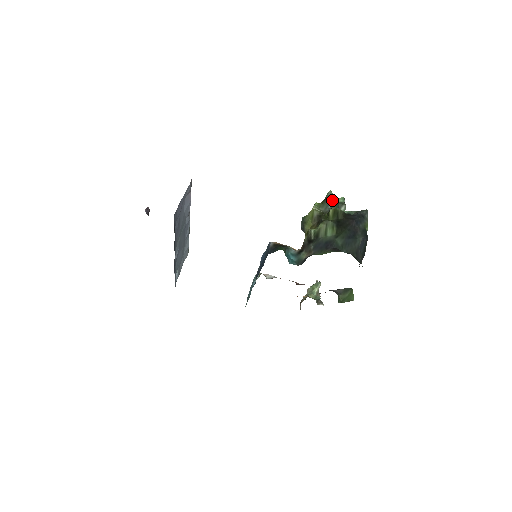
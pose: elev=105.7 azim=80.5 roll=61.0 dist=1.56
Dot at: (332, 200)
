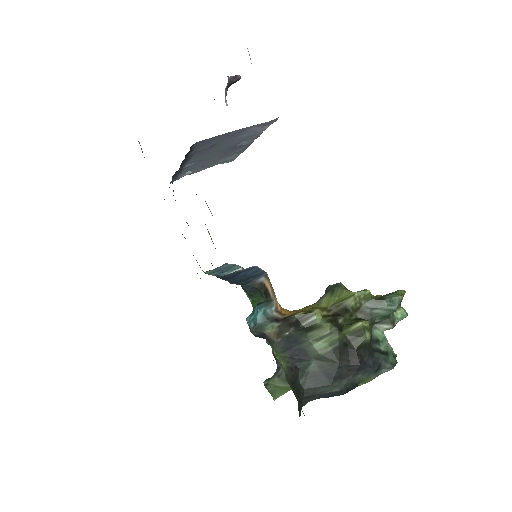
Dot at: (386, 309)
